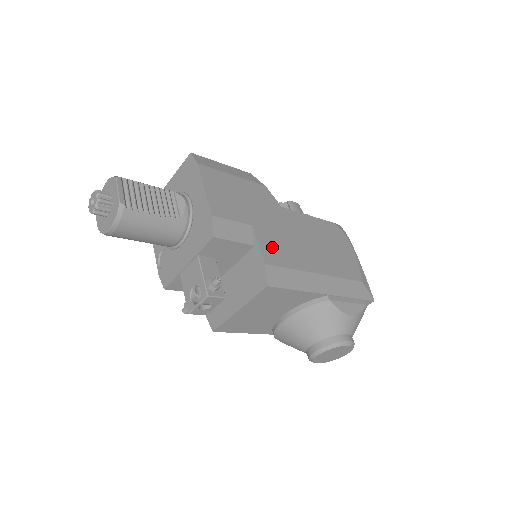
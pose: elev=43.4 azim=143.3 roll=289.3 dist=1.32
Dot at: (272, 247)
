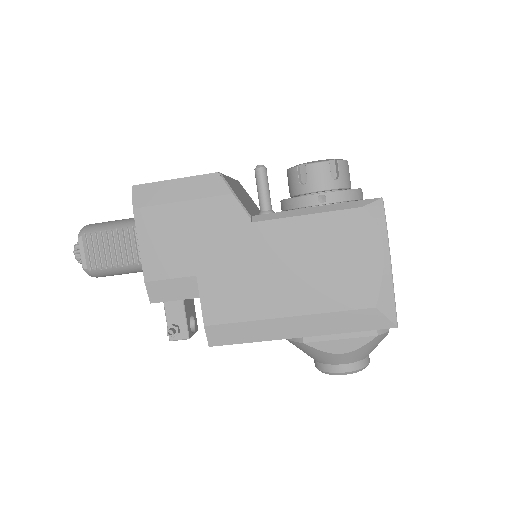
Dot at: (220, 298)
